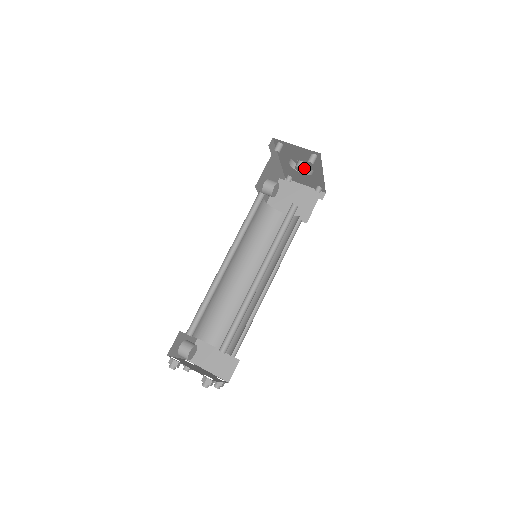
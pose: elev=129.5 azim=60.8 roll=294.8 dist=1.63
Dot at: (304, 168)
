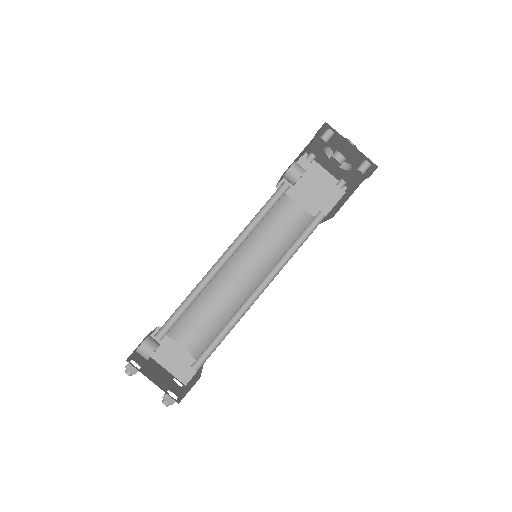
Dot at: (342, 162)
